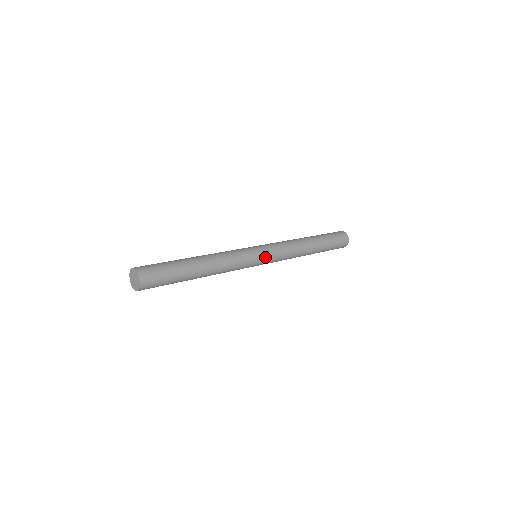
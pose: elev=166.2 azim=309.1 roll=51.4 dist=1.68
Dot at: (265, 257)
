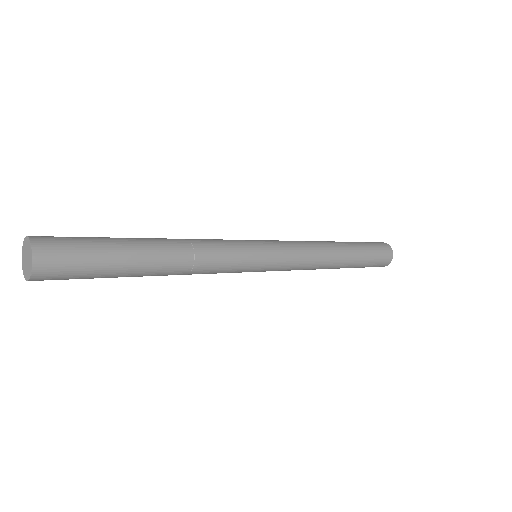
Dot at: (271, 256)
